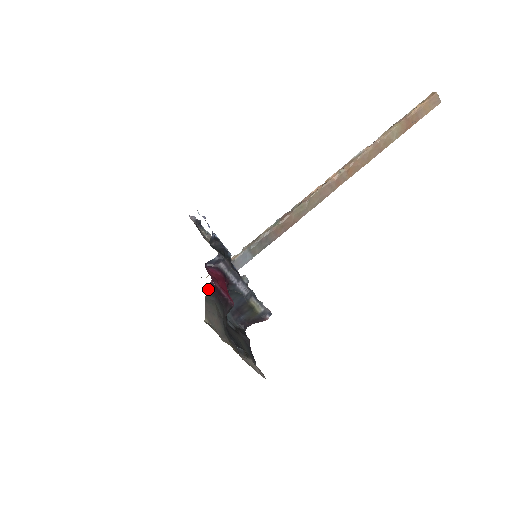
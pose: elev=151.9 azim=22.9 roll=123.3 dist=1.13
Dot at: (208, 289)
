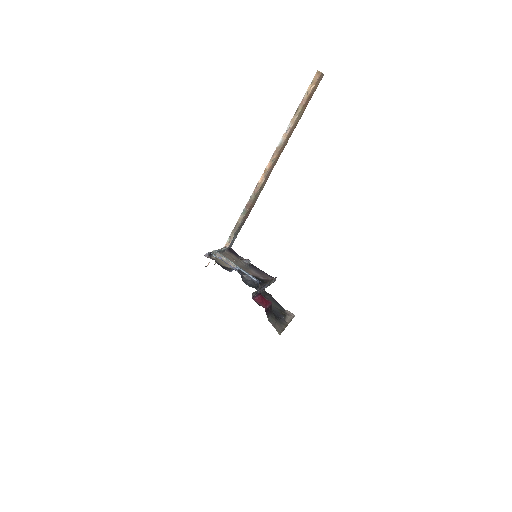
Dot at: occluded
